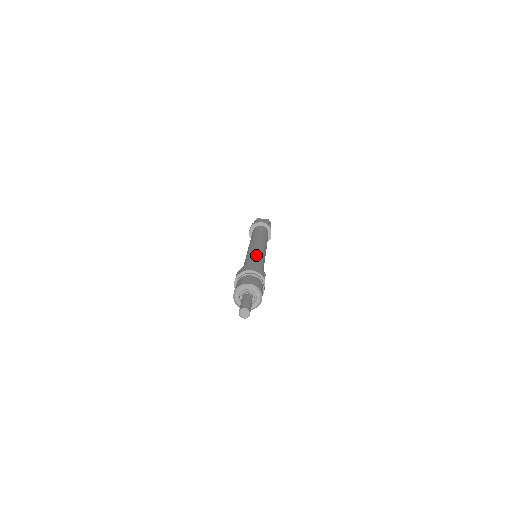
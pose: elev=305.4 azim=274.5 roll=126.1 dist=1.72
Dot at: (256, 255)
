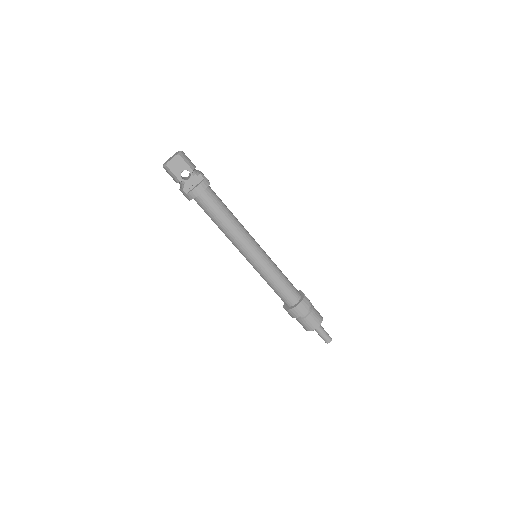
Dot at: (275, 277)
